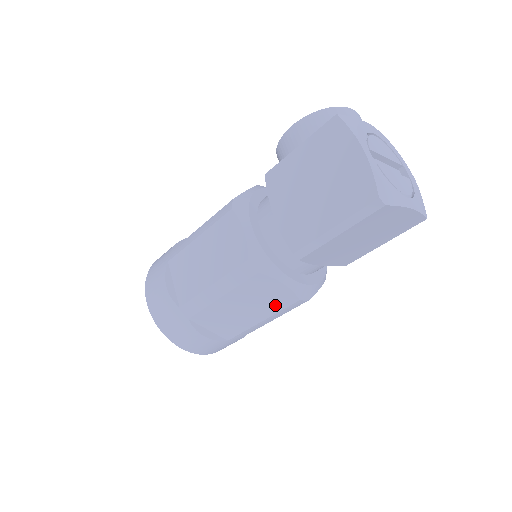
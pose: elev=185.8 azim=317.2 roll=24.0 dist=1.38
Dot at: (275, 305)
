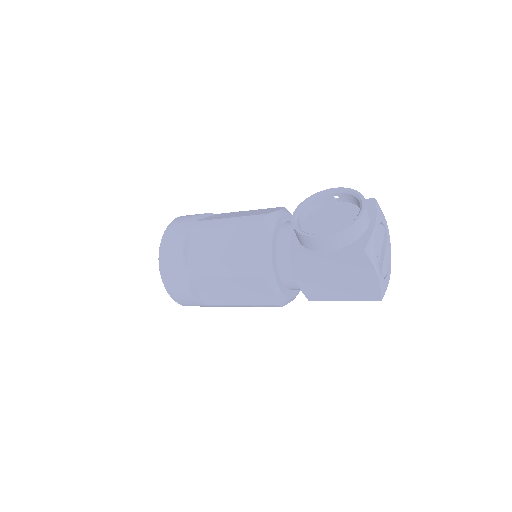
Dot at: occluded
